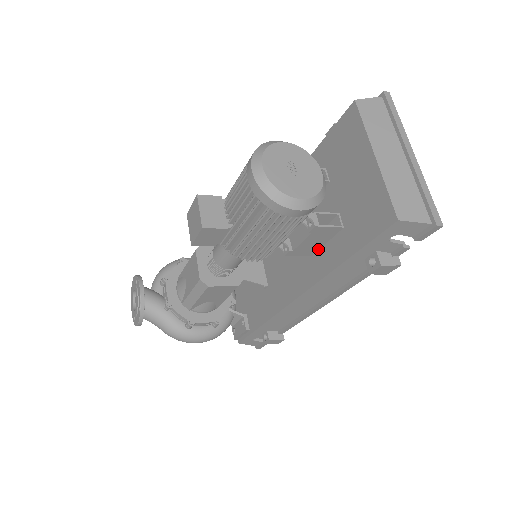
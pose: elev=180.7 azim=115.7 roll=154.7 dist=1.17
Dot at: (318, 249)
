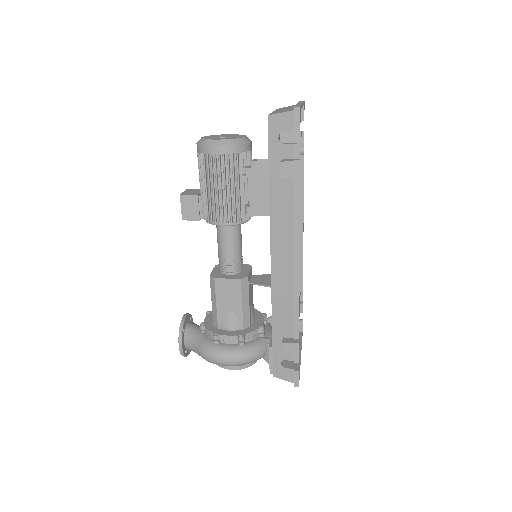
Dot at: occluded
